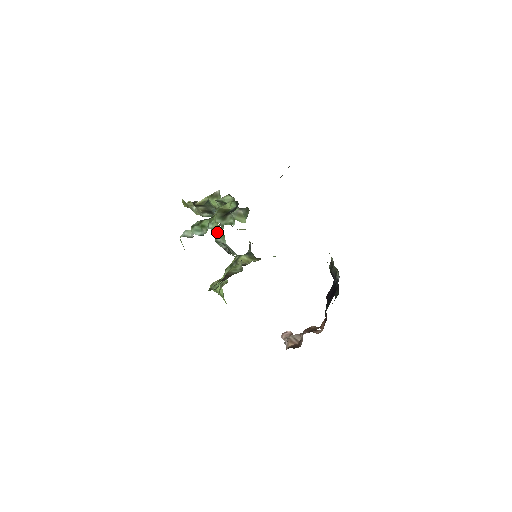
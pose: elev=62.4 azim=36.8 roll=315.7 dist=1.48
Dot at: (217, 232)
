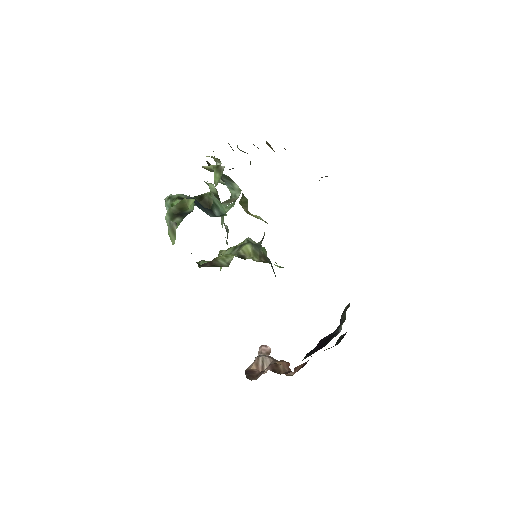
Dot at: (227, 206)
